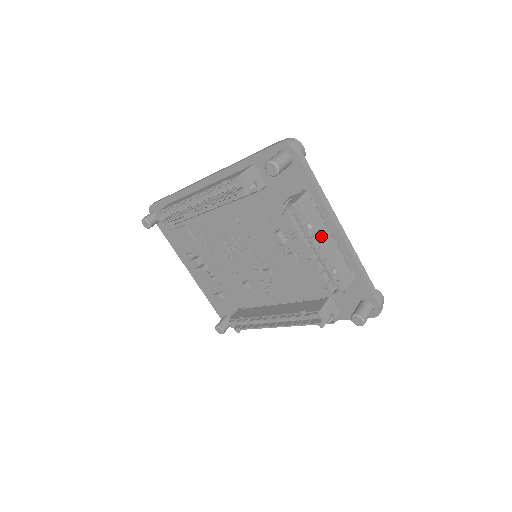
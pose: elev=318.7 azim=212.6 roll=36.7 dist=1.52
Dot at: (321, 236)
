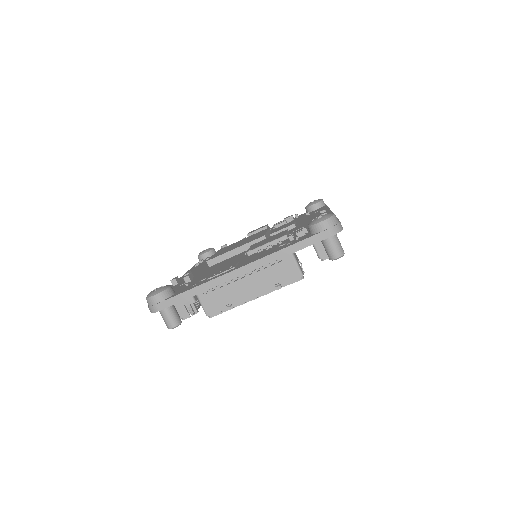
Dot at: (241, 294)
